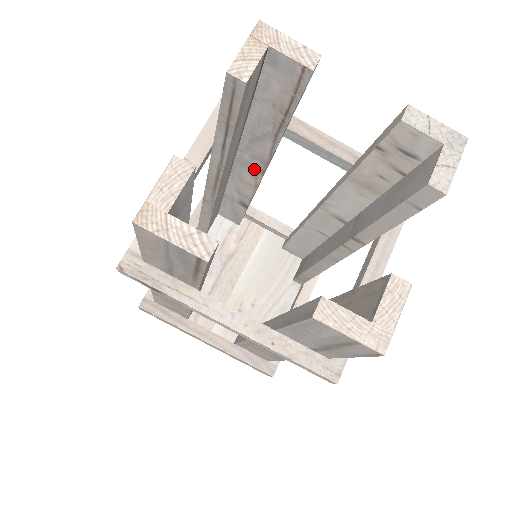
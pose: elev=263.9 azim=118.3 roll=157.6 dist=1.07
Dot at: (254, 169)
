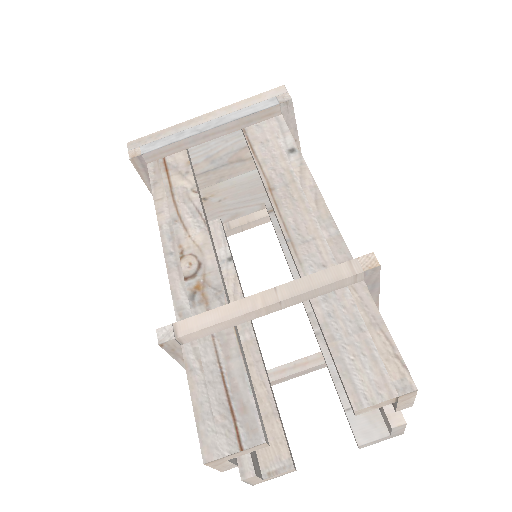
Dot at: occluded
